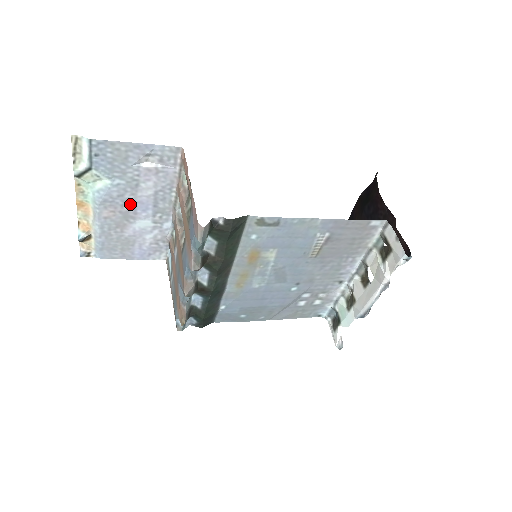
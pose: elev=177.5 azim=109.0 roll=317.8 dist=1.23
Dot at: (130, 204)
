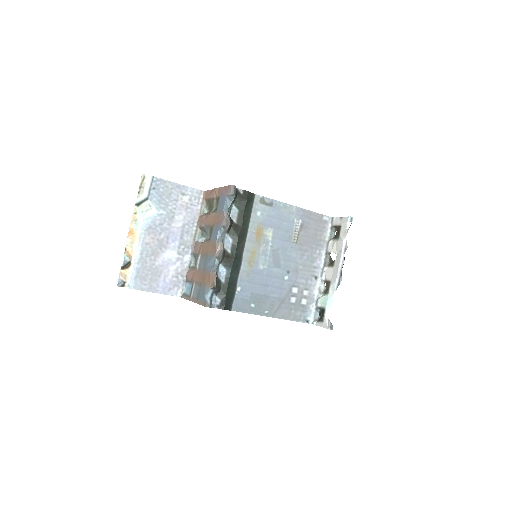
Dot at: (165, 233)
